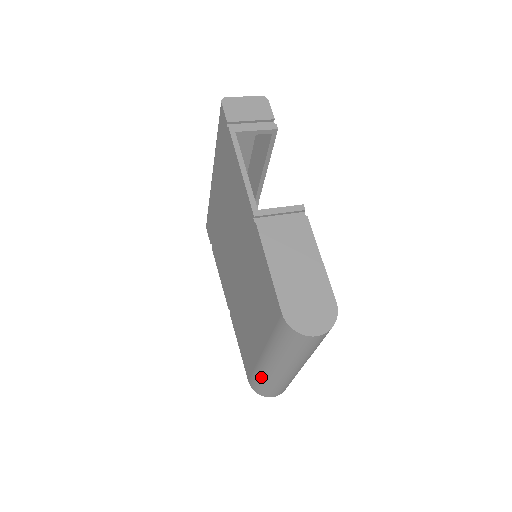
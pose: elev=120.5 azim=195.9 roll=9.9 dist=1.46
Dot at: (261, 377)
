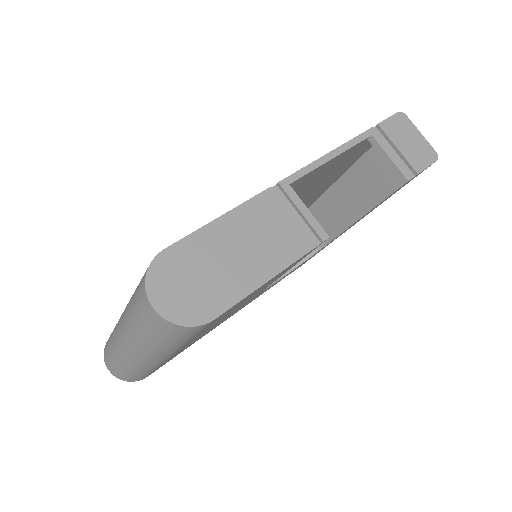
Dot at: occluded
